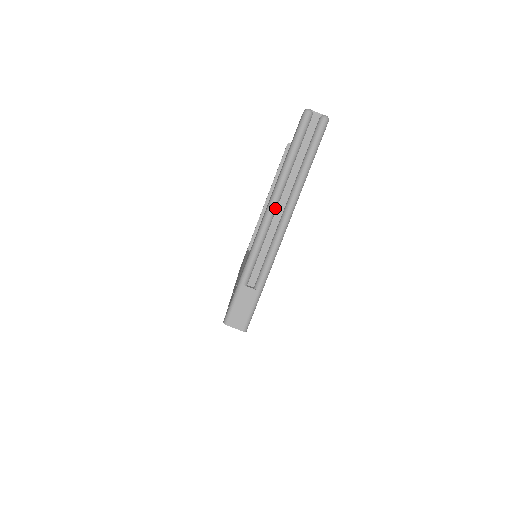
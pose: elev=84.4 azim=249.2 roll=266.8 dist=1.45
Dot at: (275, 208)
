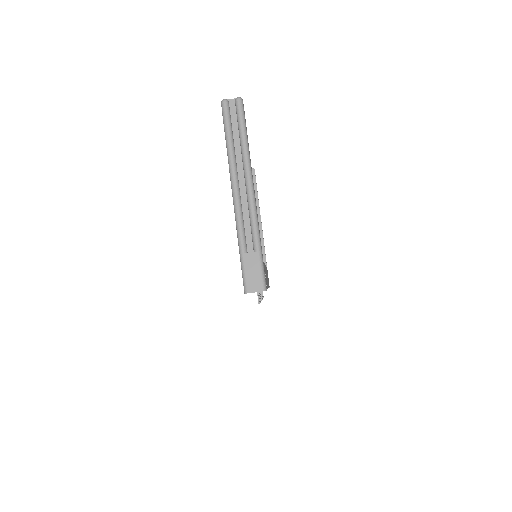
Dot at: (237, 182)
